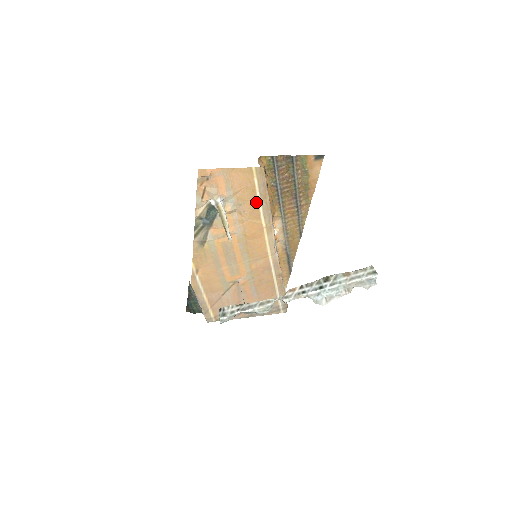
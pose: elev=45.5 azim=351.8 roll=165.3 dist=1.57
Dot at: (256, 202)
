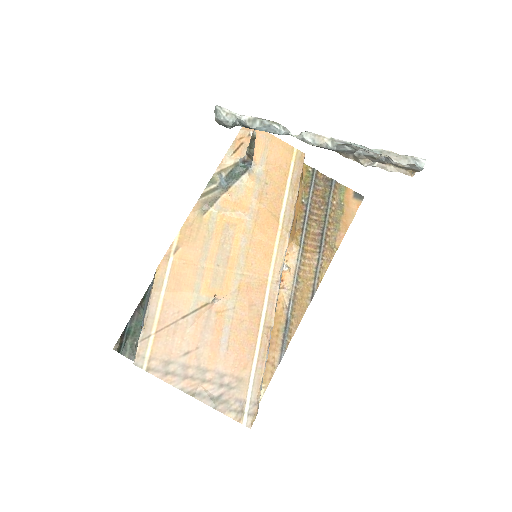
Dot at: (283, 191)
